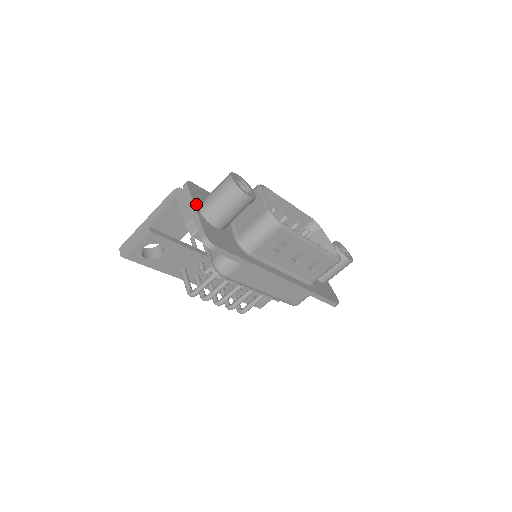
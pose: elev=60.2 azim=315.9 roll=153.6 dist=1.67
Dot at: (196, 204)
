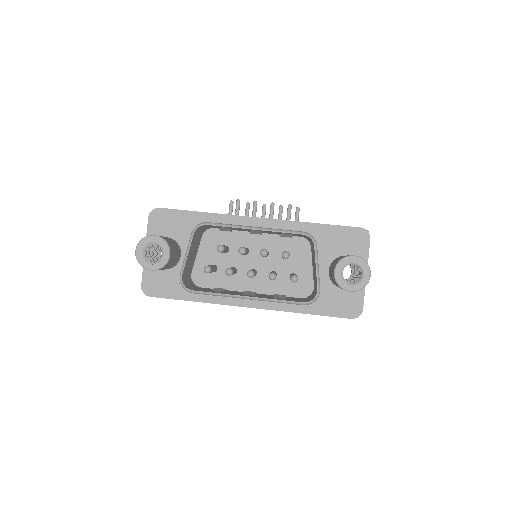
Dot at: occluded
